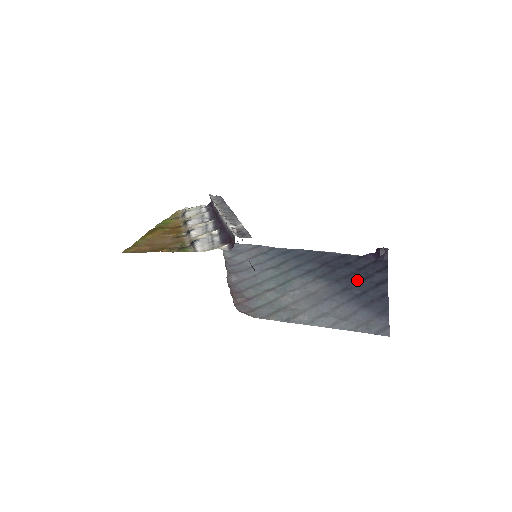
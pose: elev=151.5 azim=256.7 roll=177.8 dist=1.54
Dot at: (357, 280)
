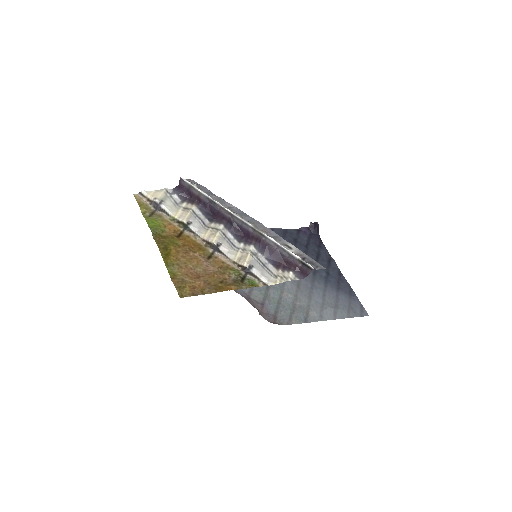
Dot at: (315, 260)
